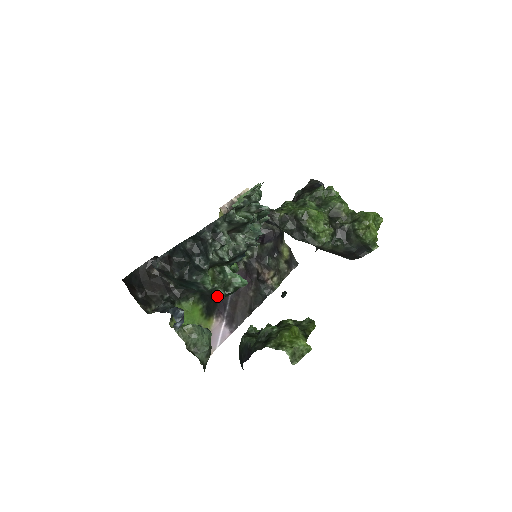
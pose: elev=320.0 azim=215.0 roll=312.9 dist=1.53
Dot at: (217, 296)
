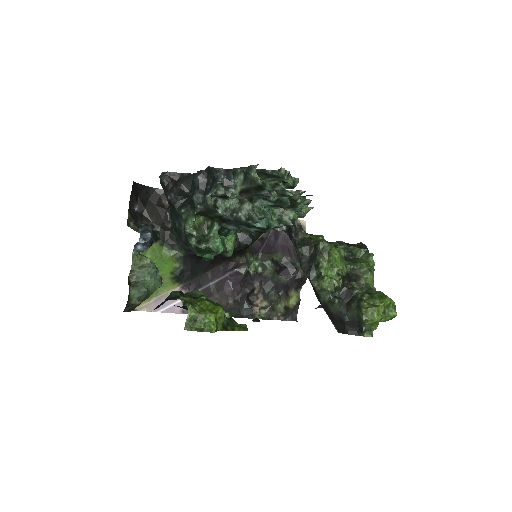
Dot at: (199, 272)
